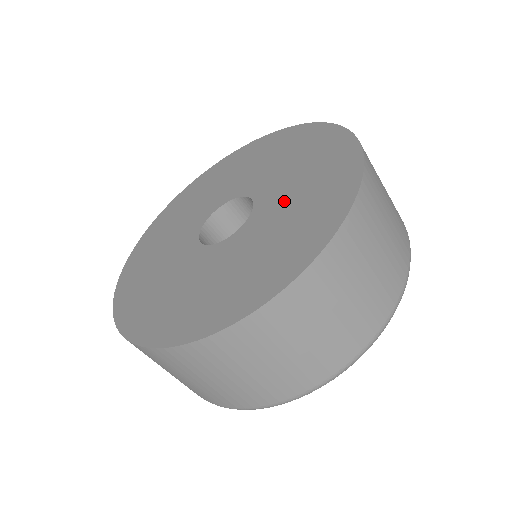
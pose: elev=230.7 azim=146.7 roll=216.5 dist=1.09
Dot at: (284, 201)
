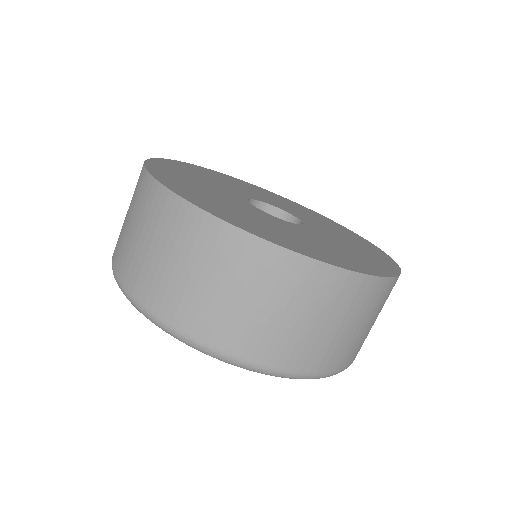
Dot at: (308, 236)
